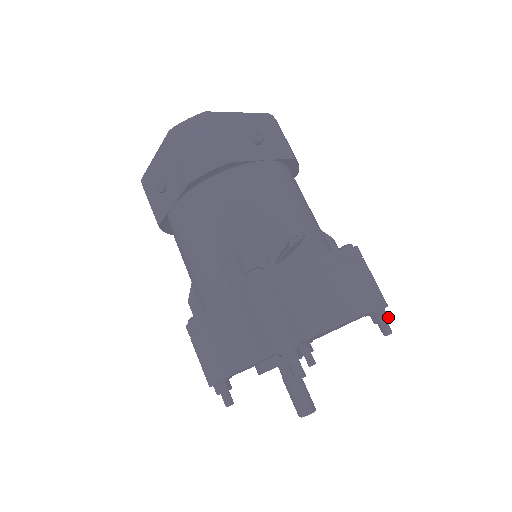
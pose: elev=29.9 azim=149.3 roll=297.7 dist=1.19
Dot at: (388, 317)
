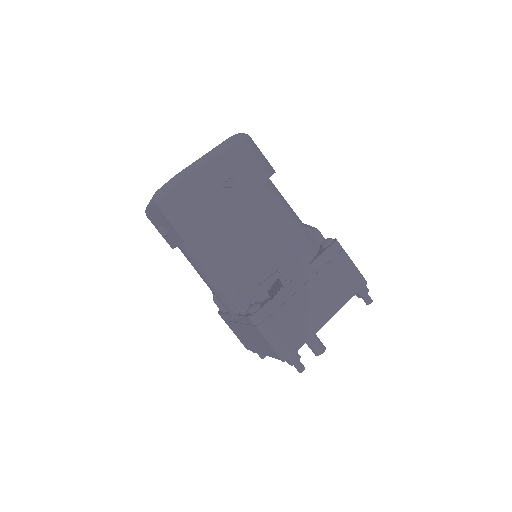
Dot at: (368, 291)
